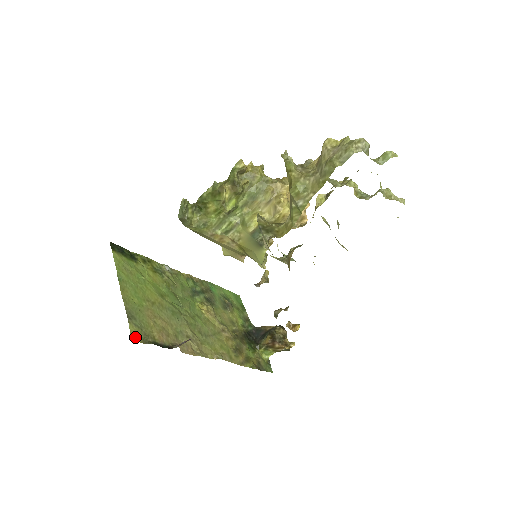
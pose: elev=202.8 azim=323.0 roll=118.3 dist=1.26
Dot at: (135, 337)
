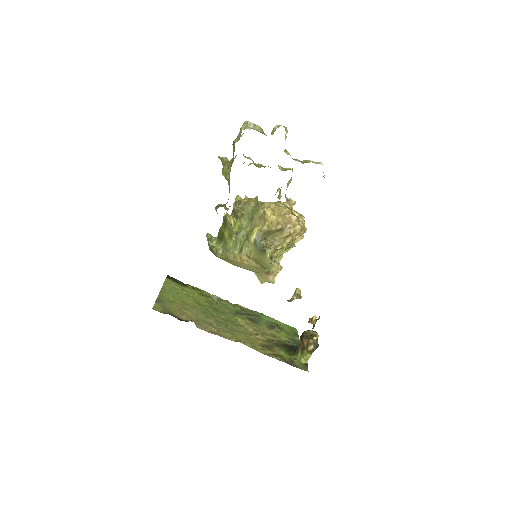
Dot at: (156, 309)
